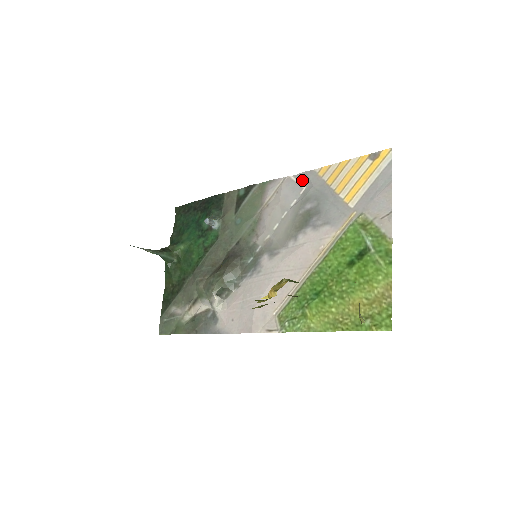
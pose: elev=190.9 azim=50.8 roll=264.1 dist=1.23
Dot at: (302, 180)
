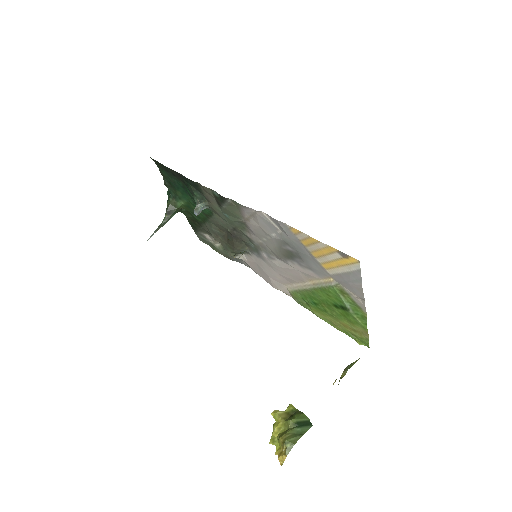
Dot at: (275, 223)
